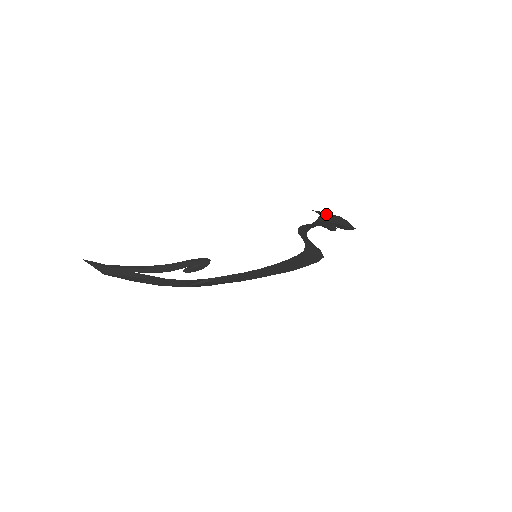
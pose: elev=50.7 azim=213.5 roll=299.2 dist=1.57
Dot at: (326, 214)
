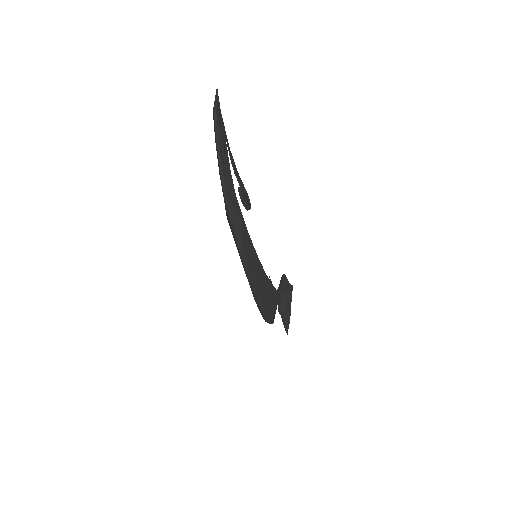
Dot at: occluded
